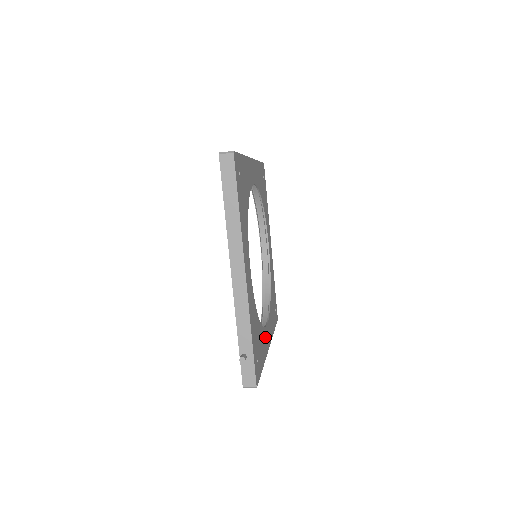
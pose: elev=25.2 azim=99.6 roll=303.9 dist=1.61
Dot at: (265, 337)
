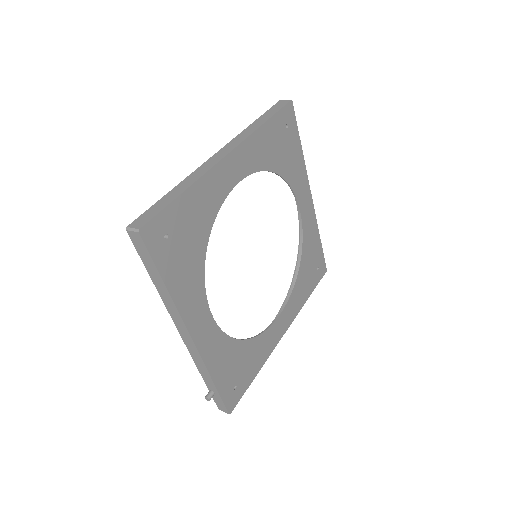
Dot at: (269, 337)
